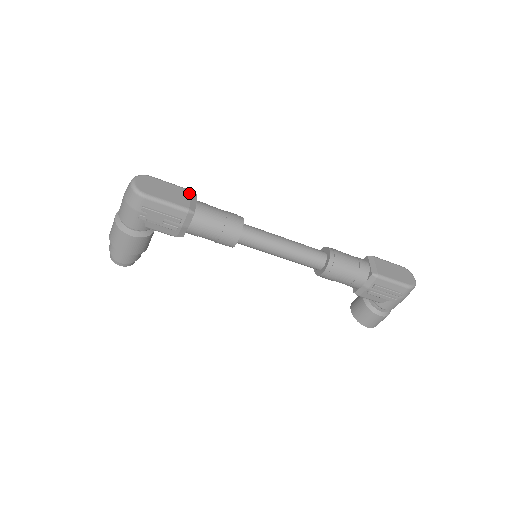
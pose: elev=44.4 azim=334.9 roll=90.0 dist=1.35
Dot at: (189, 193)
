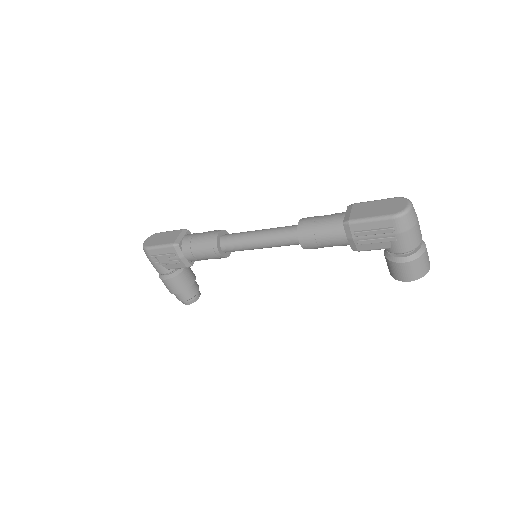
Dot at: (180, 232)
